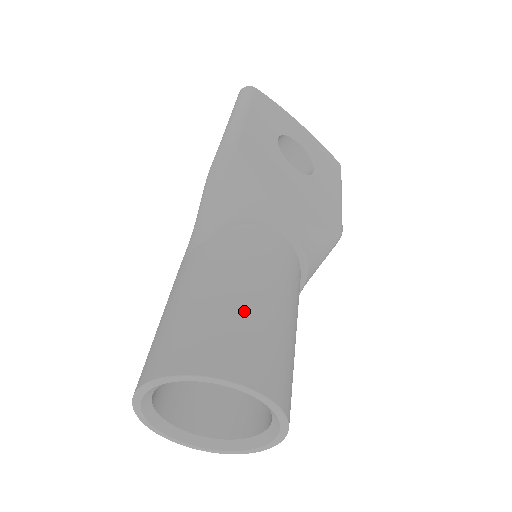
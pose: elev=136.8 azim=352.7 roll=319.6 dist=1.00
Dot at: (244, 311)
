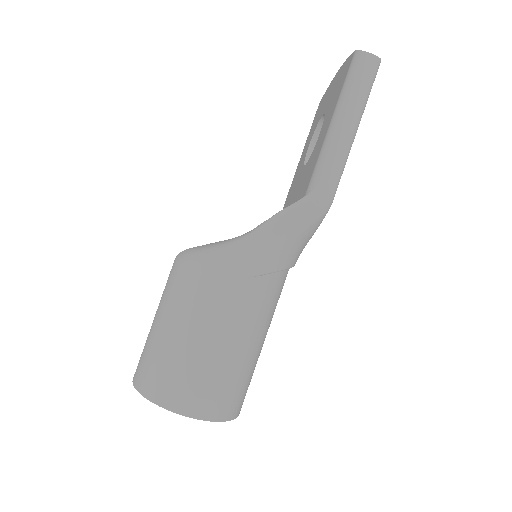
Dot at: (255, 363)
